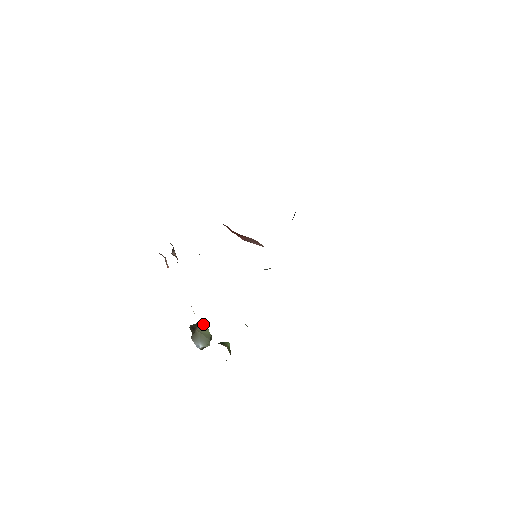
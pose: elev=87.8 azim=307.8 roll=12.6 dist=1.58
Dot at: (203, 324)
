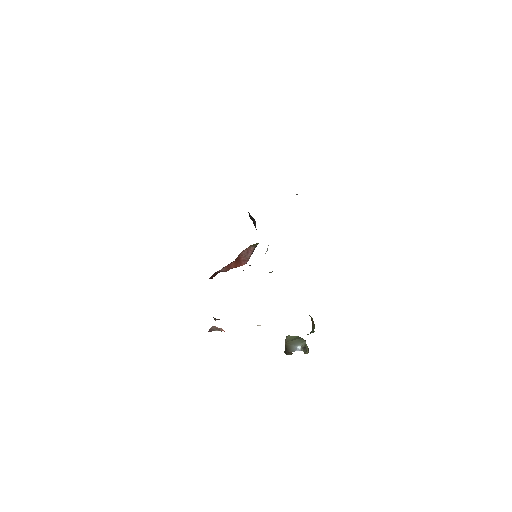
Dot at: (286, 337)
